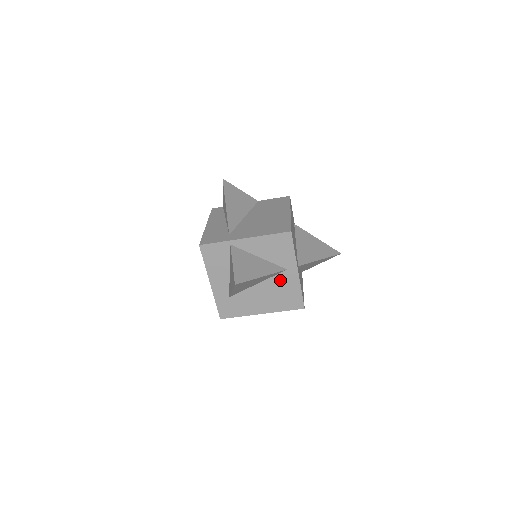
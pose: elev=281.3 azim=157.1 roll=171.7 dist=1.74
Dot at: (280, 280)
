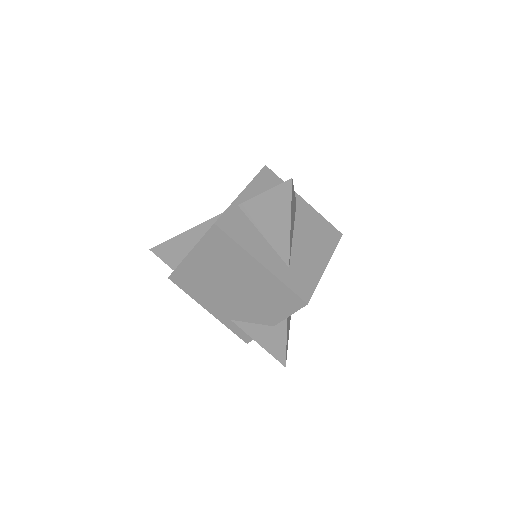
Dot at: (302, 218)
